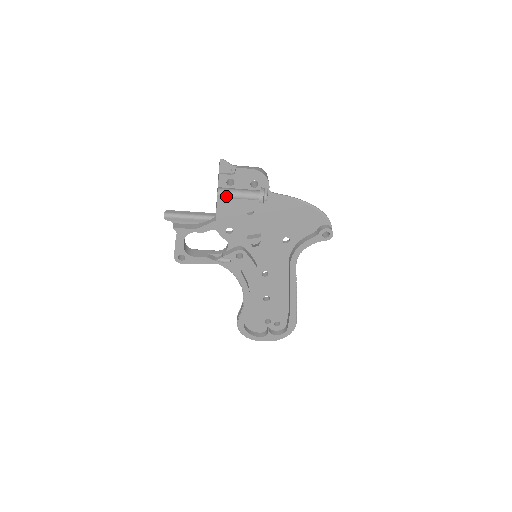
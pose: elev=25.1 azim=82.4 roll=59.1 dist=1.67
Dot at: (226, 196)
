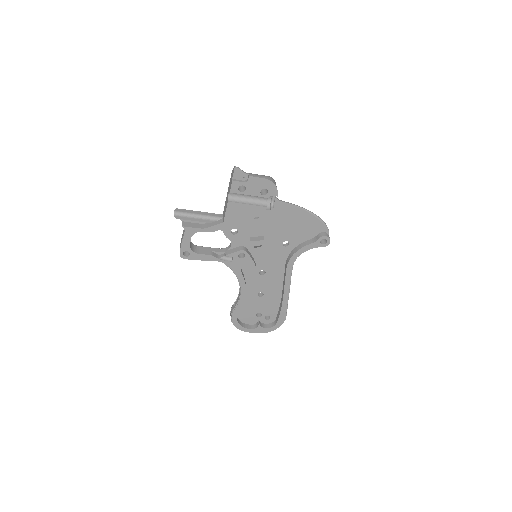
Dot at: (236, 201)
